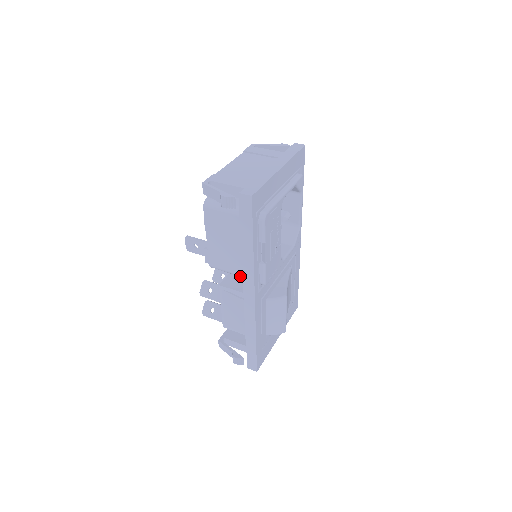
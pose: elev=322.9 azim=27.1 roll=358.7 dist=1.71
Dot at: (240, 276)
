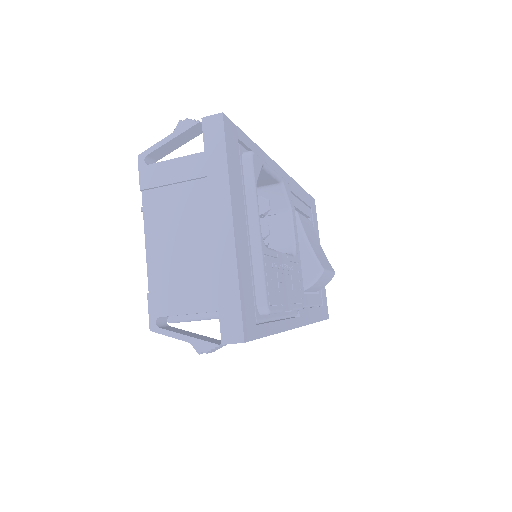
Dot at: occluded
